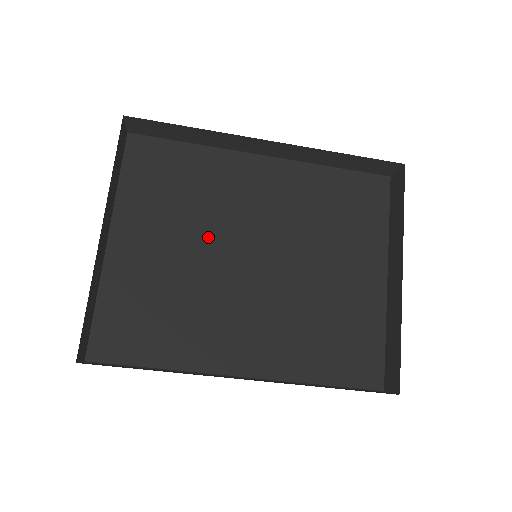
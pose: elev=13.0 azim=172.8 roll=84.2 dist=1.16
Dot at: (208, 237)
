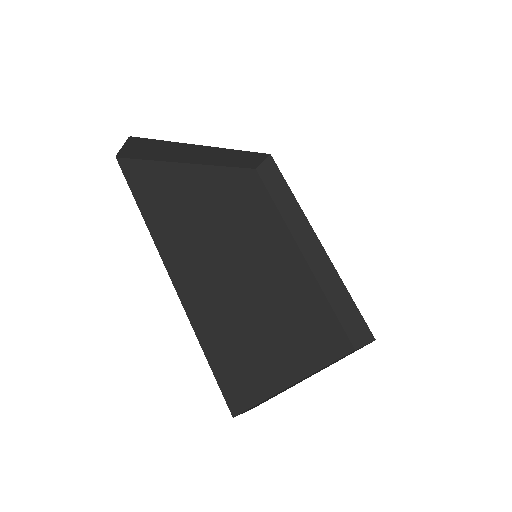
Dot at: (239, 228)
